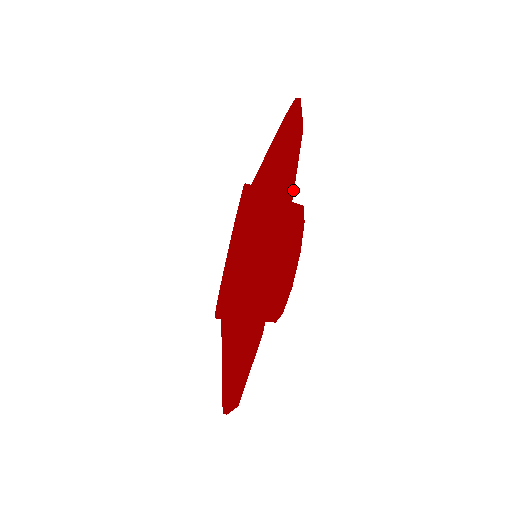
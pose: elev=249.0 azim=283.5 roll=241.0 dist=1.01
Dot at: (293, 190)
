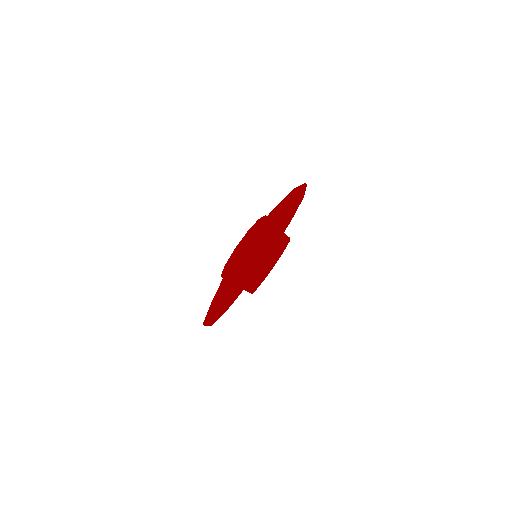
Dot at: occluded
